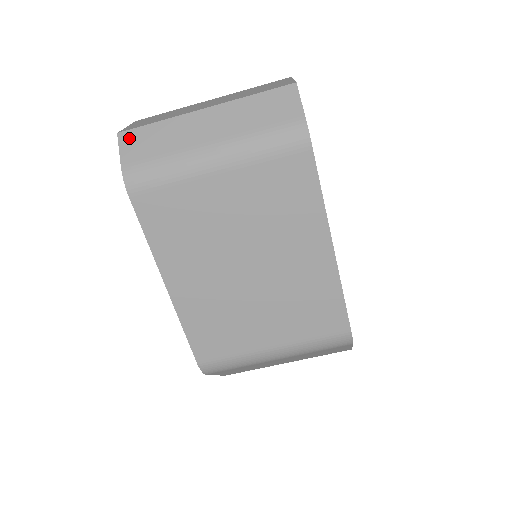
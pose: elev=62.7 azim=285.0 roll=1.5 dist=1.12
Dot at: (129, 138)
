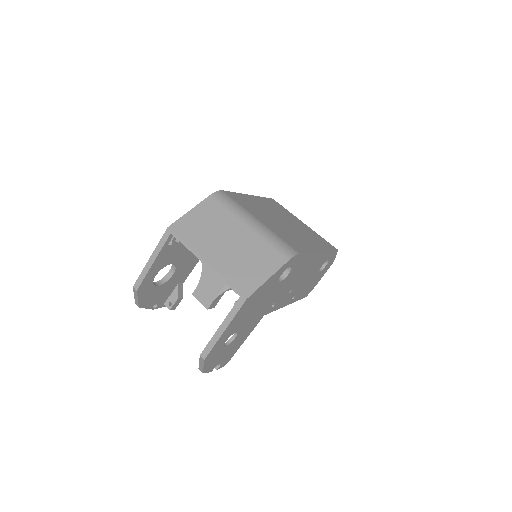
Dot at: occluded
